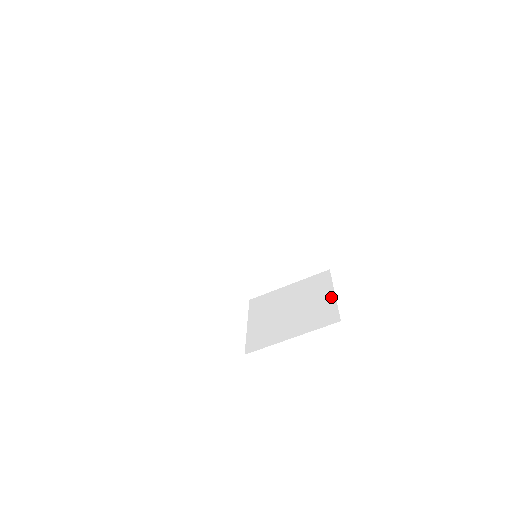
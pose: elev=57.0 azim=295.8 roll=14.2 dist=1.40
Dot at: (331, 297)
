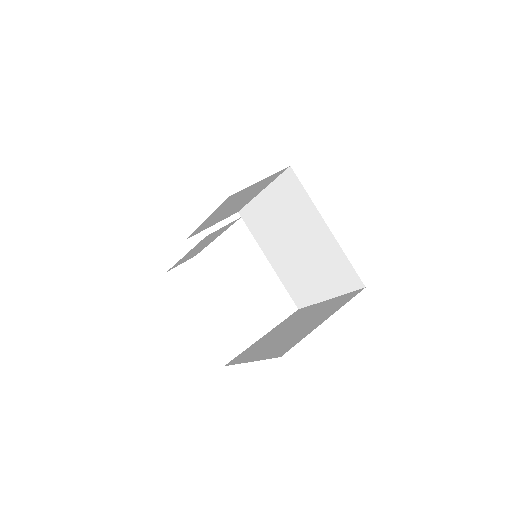
Dot at: (317, 324)
